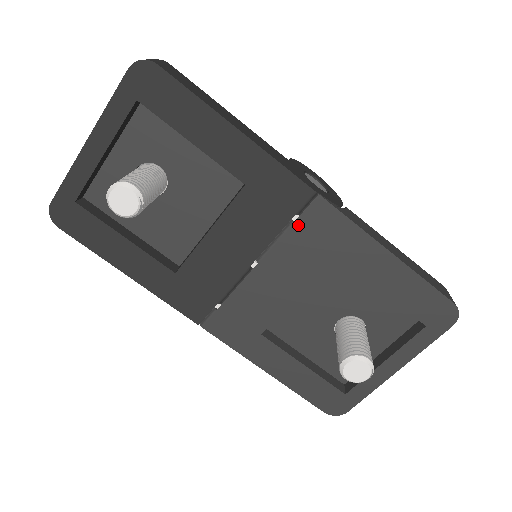
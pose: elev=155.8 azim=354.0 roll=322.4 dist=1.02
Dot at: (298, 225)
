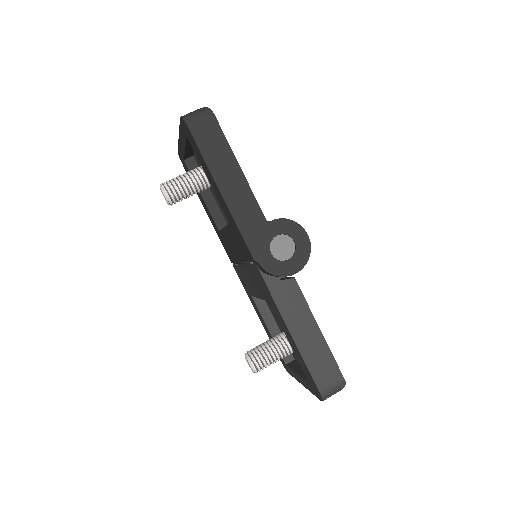
Dot at: (252, 267)
